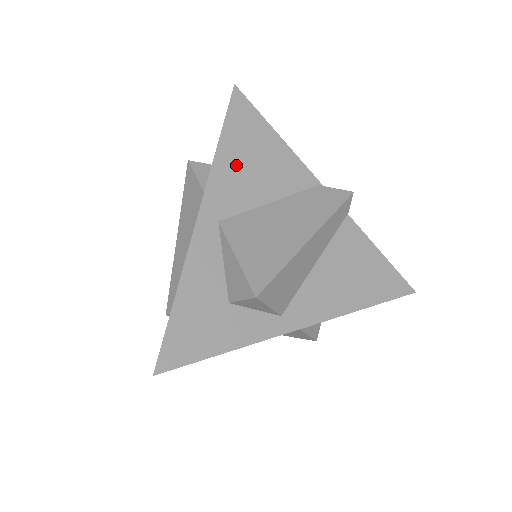
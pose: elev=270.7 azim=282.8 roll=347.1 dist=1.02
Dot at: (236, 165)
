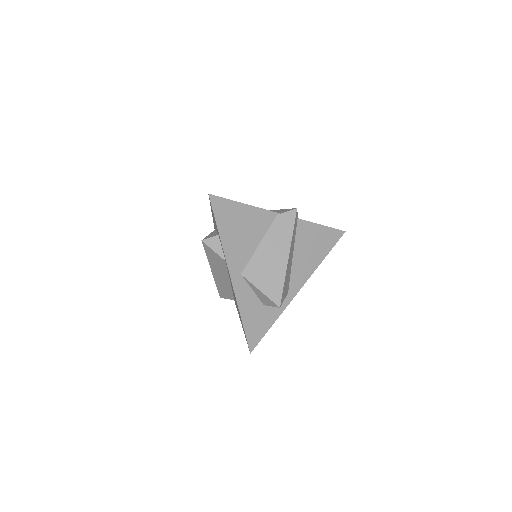
Dot at: (234, 240)
